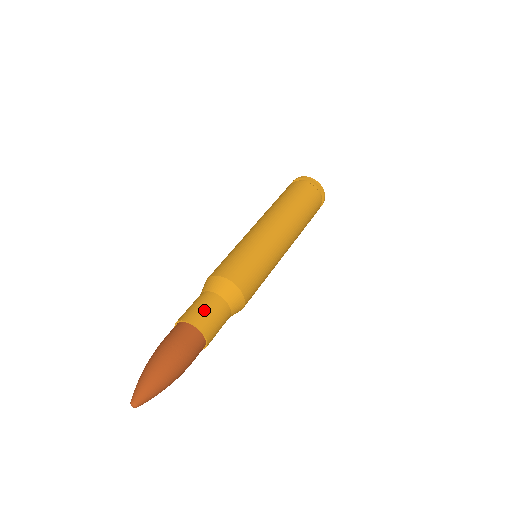
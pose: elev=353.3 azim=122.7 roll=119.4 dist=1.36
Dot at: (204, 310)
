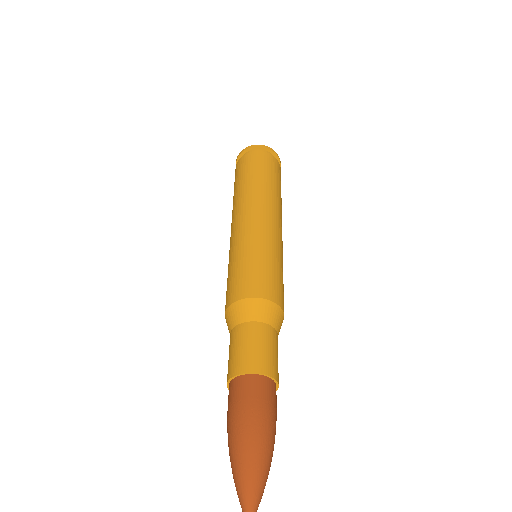
Dot at: (263, 349)
